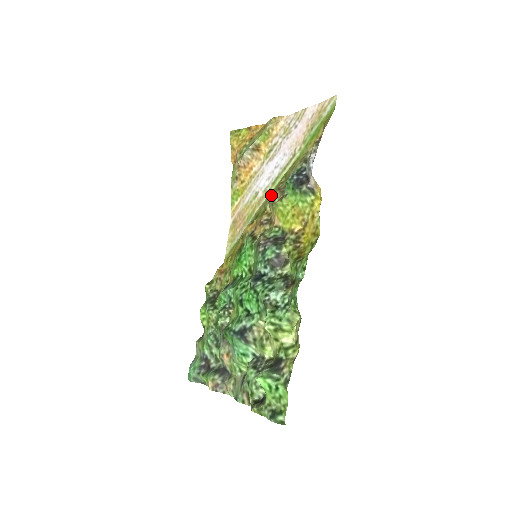
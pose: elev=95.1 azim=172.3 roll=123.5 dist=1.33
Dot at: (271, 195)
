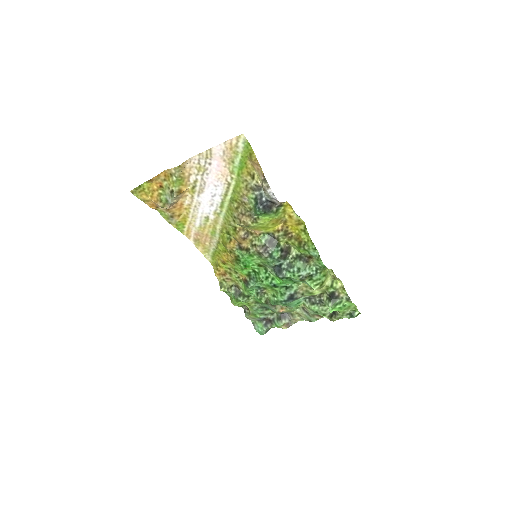
Dot at: (230, 216)
